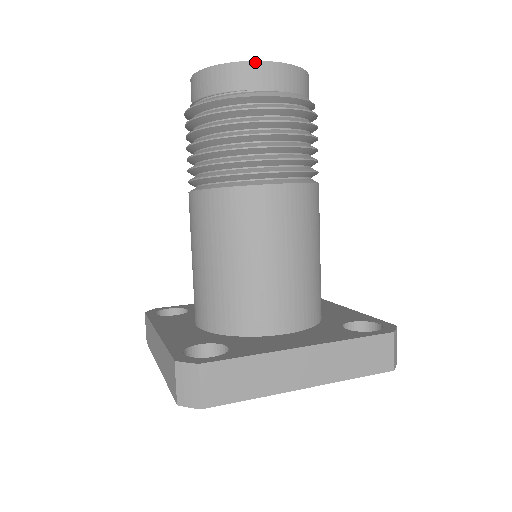
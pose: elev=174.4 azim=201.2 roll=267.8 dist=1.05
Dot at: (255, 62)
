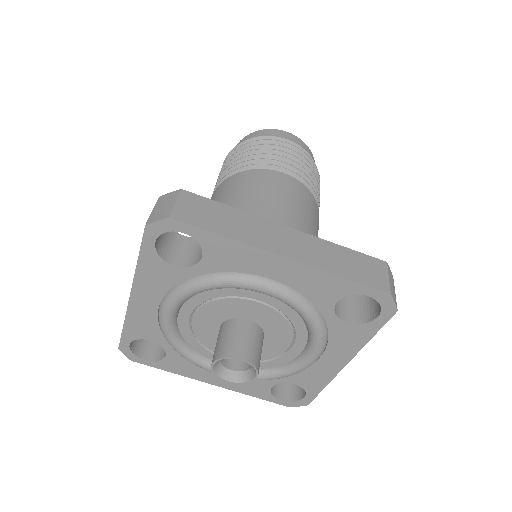
Dot at: (276, 130)
